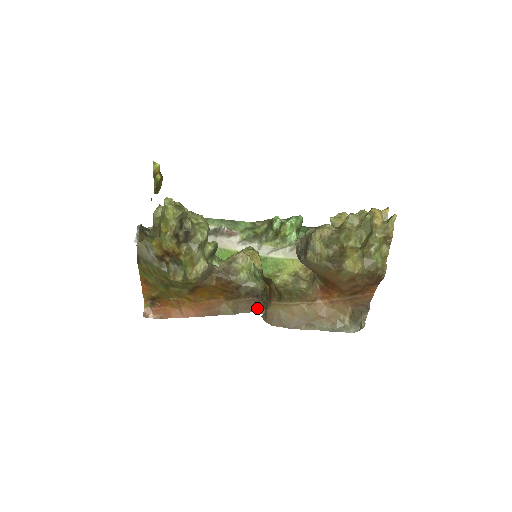
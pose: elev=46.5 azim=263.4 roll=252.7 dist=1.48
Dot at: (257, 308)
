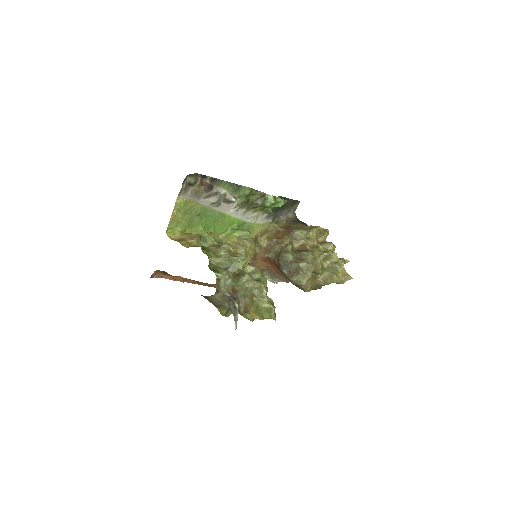
Dot at: occluded
